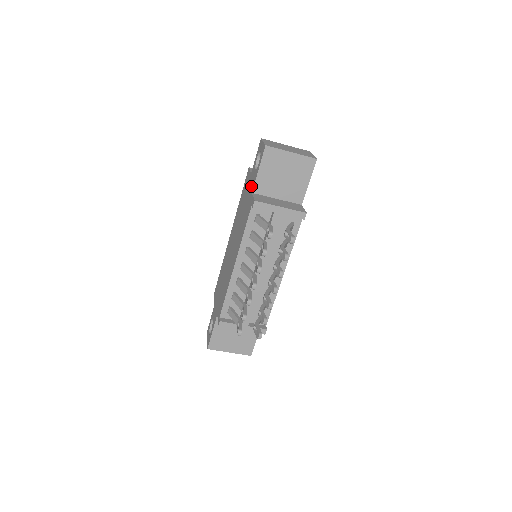
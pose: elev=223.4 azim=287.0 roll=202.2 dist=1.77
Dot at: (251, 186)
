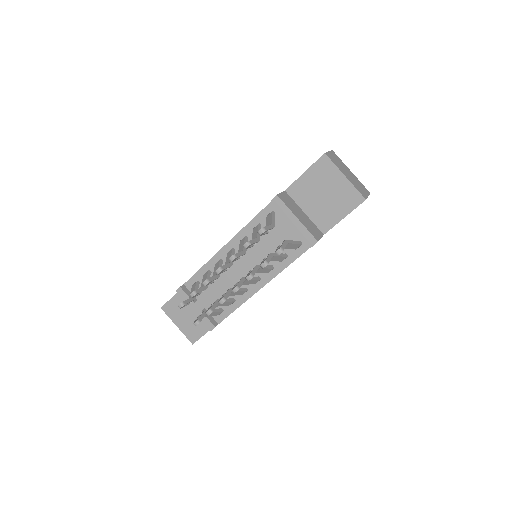
Dot at: occluded
